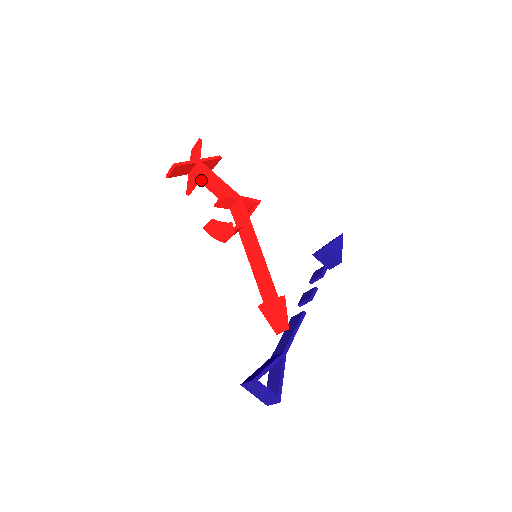
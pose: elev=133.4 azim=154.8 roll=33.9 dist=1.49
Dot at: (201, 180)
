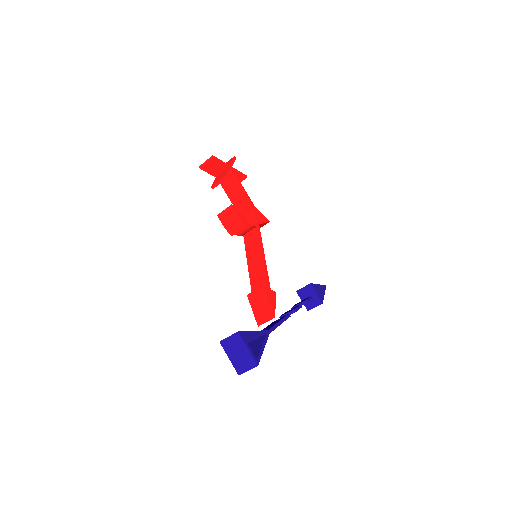
Dot at: (225, 186)
